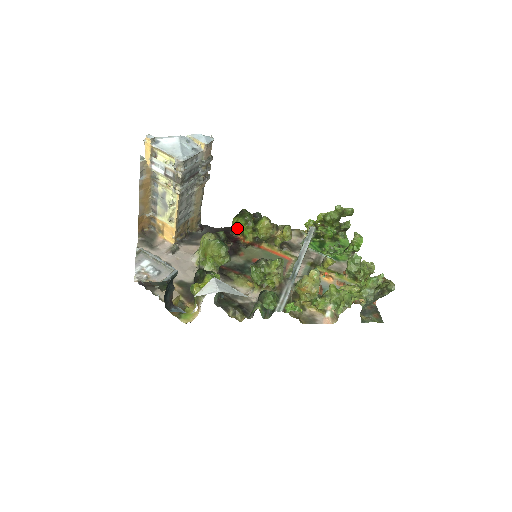
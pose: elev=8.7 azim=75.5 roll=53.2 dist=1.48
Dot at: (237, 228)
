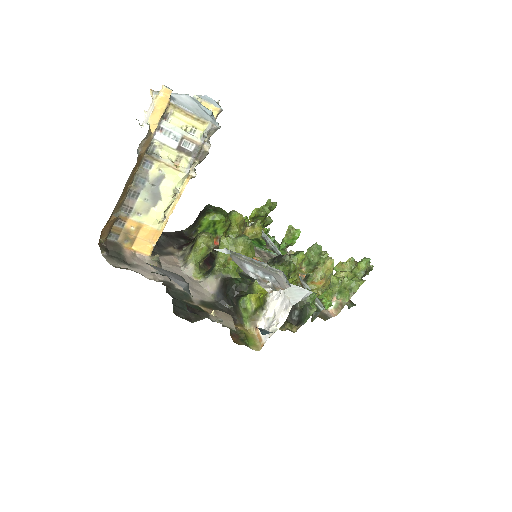
Dot at: (207, 228)
